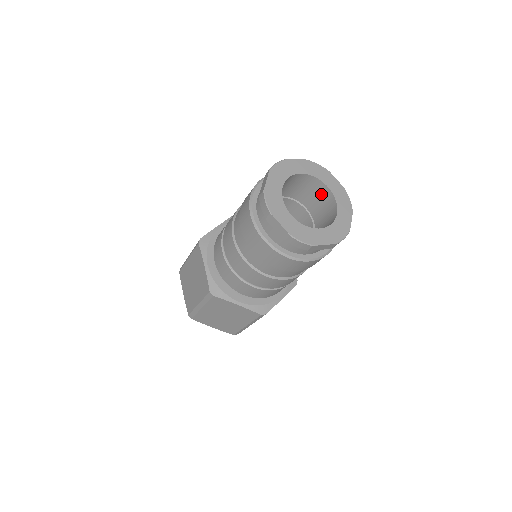
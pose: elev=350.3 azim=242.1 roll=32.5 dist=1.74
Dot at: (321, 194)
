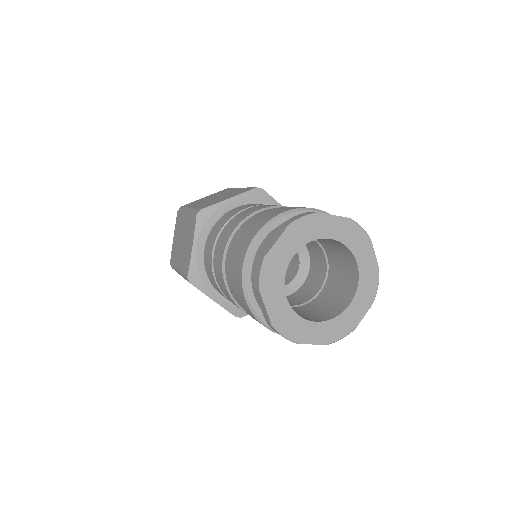
Dot at: (347, 262)
